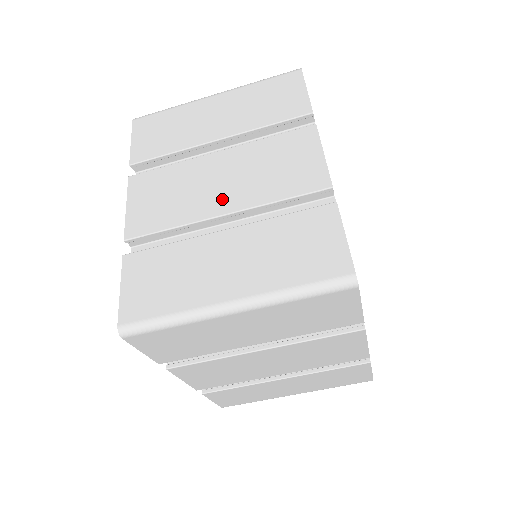
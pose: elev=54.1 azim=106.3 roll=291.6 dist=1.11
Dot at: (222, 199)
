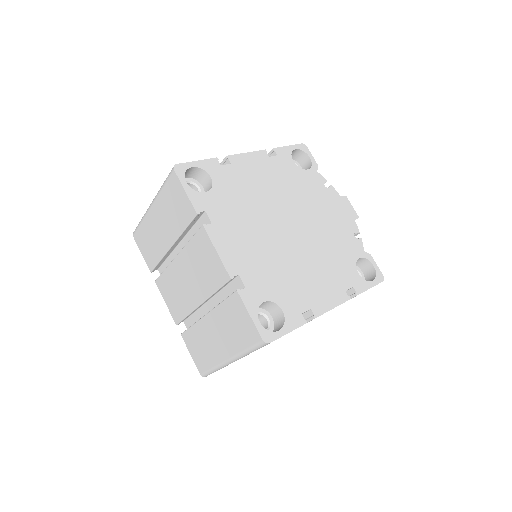
Dot at: (194, 294)
